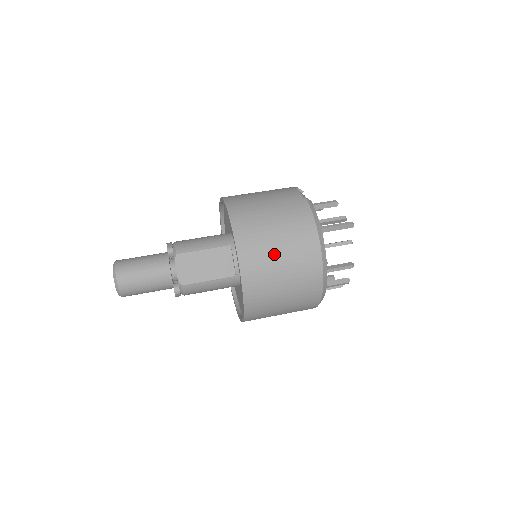
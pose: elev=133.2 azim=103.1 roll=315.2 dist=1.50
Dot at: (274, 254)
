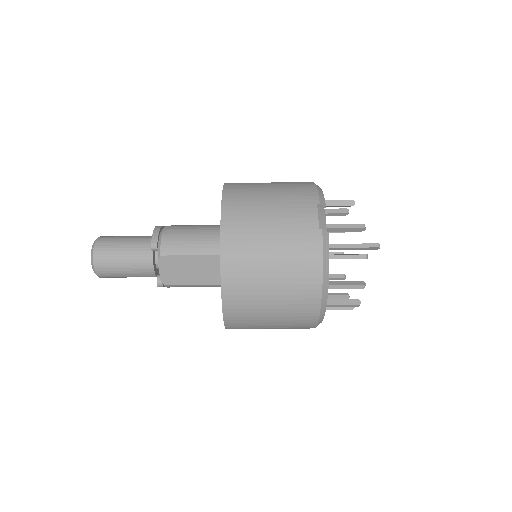
Dot at: (264, 298)
